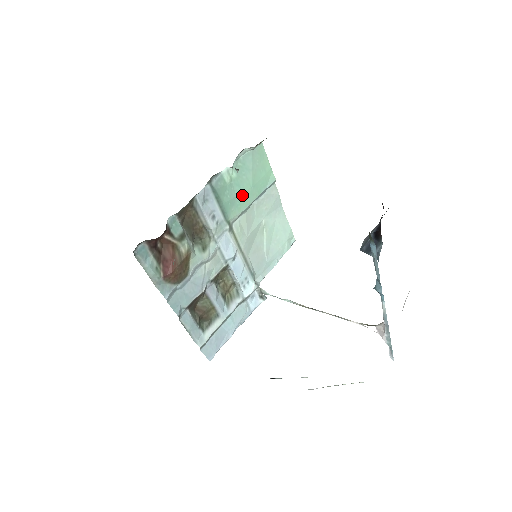
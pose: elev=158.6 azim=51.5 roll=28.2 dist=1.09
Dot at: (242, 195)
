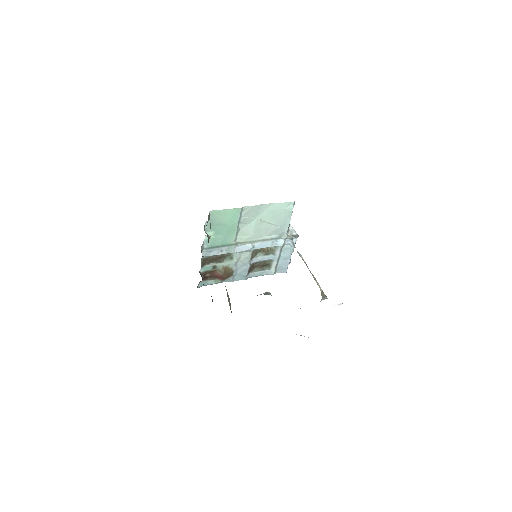
Dot at: (227, 232)
